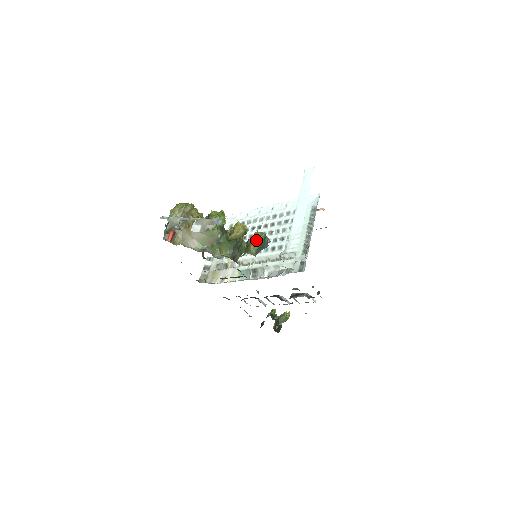
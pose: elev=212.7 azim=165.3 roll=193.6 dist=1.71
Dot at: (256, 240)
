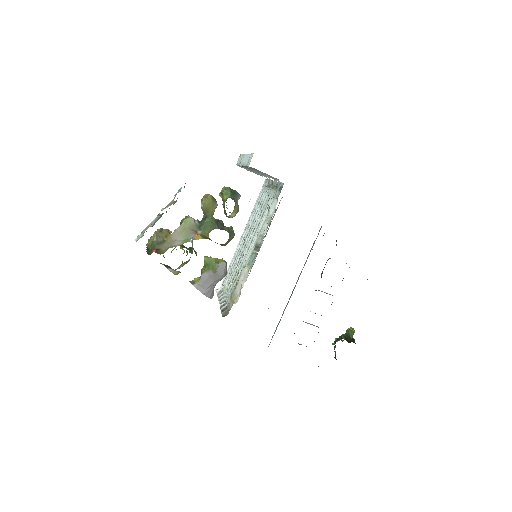
Dot at: (224, 189)
